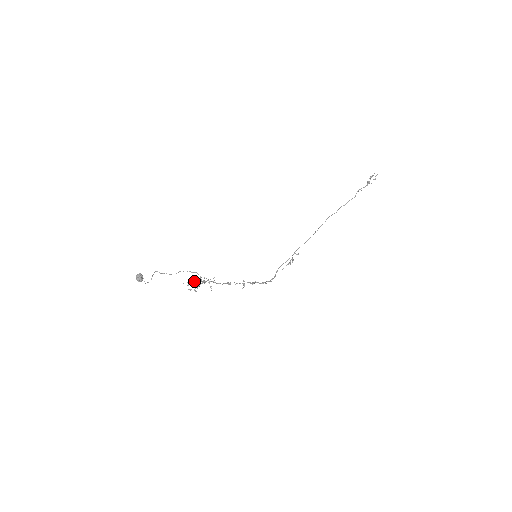
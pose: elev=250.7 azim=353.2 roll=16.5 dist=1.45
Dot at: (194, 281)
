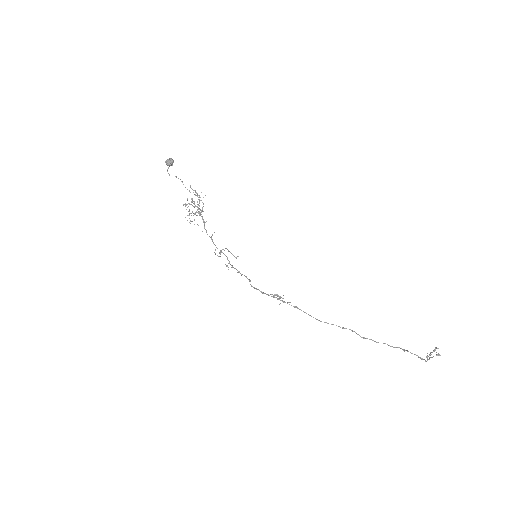
Dot at: (195, 194)
